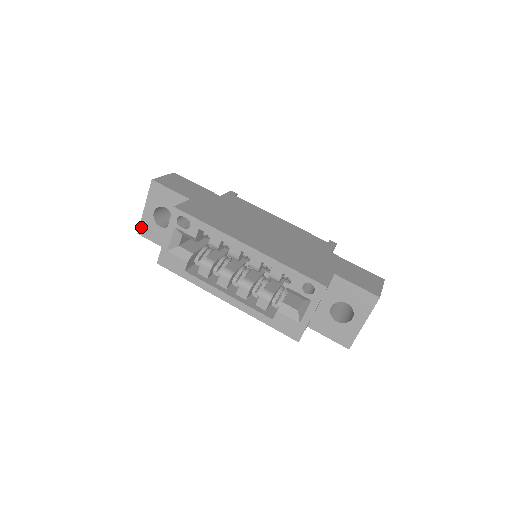
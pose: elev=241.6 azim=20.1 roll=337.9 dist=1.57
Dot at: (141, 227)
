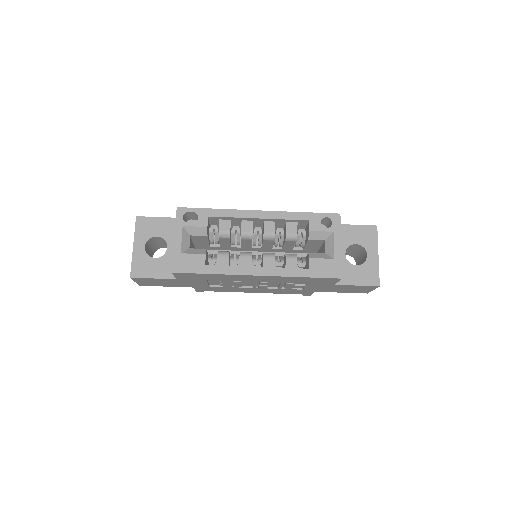
Dot at: (133, 268)
